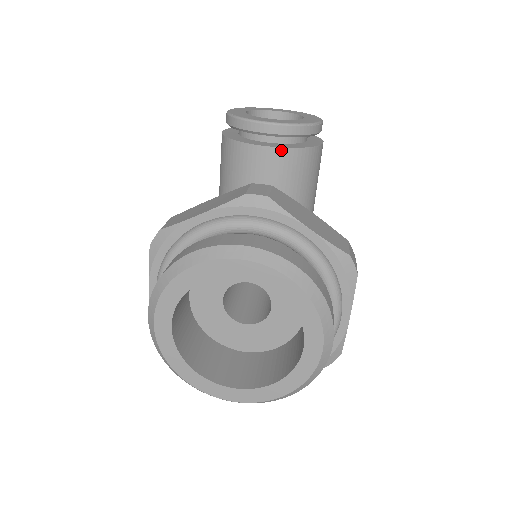
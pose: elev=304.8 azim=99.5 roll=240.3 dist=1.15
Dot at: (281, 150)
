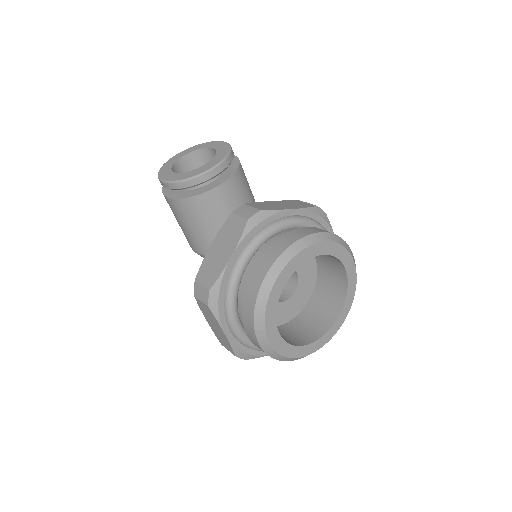
Dot at: (232, 178)
